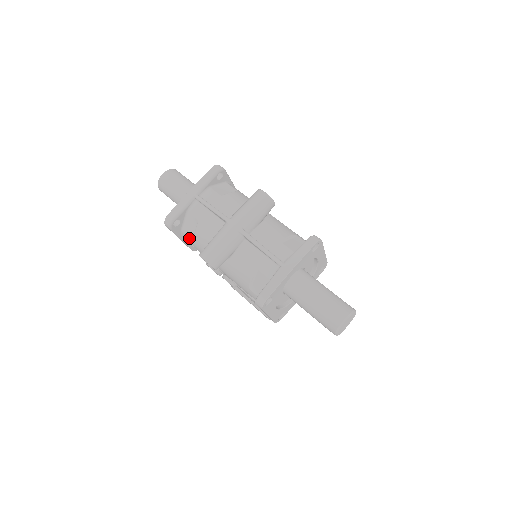
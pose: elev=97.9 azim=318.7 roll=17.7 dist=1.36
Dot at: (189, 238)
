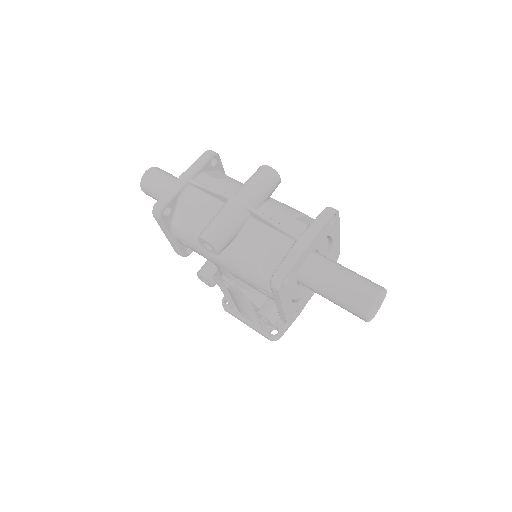
Dot at: (181, 231)
